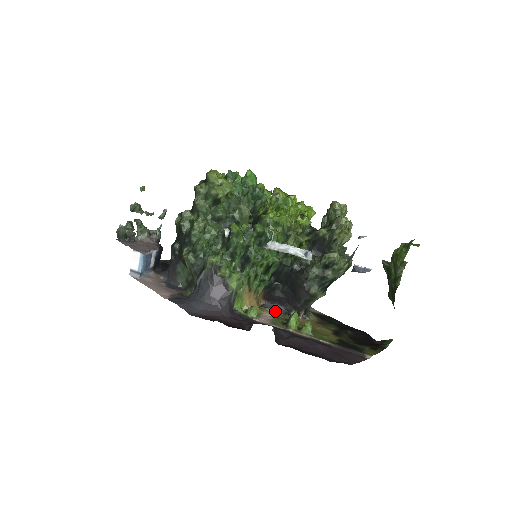
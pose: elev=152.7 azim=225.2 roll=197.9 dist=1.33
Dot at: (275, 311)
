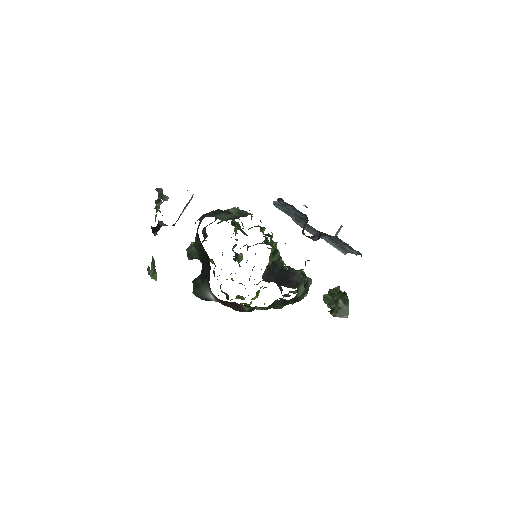
Dot at: occluded
